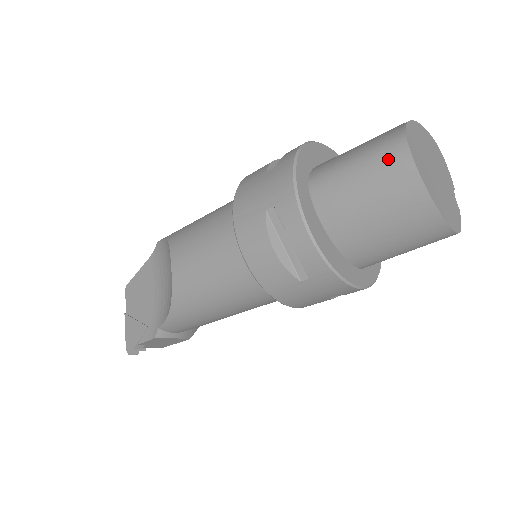
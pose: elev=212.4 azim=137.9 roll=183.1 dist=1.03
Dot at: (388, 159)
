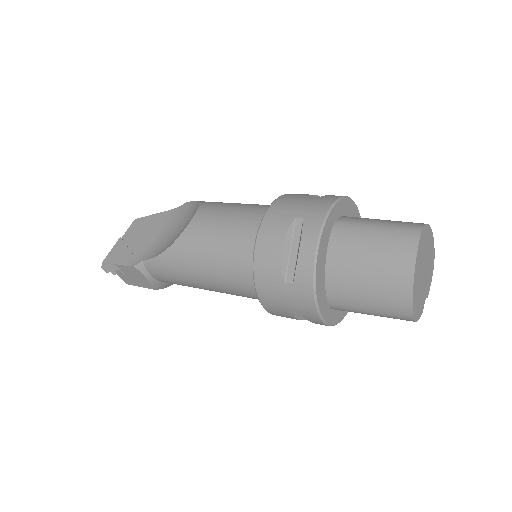
Dot at: (402, 236)
